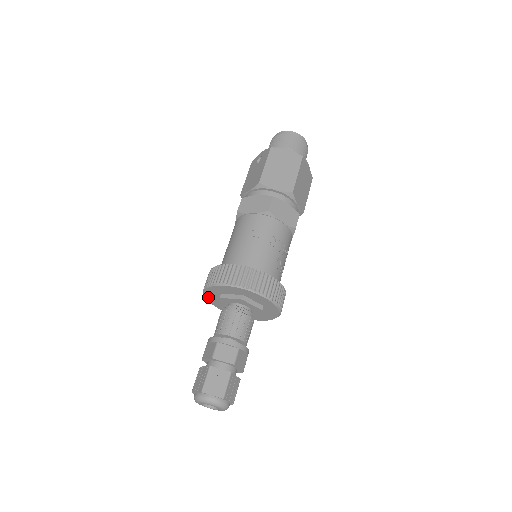
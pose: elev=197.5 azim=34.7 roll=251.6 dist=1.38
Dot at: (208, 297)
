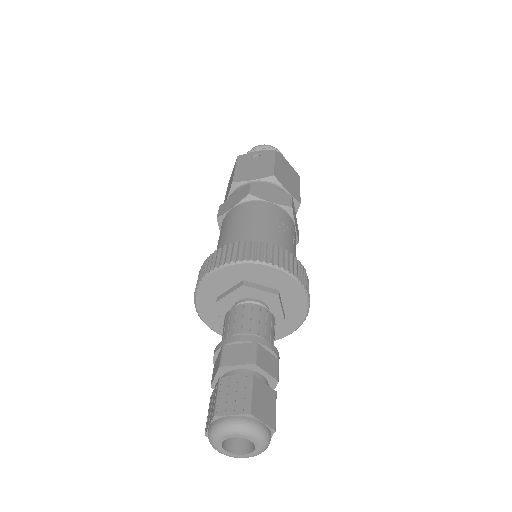
Dot at: (208, 283)
